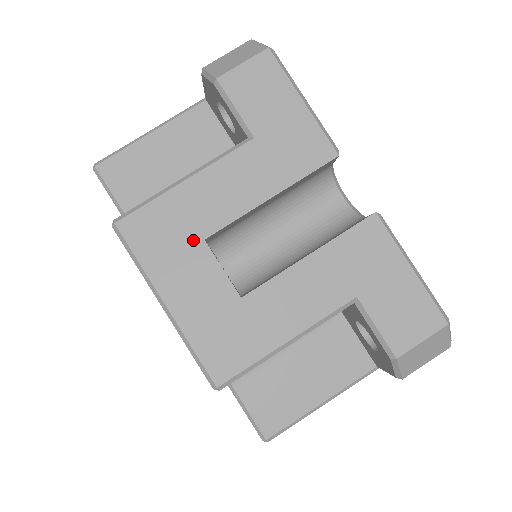
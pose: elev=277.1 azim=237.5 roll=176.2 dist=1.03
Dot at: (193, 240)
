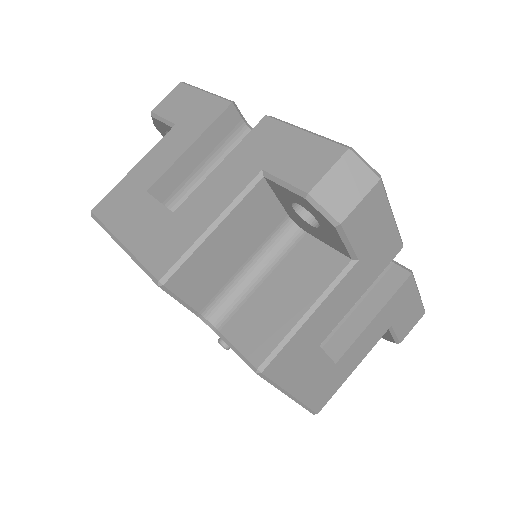
Dot at: (139, 195)
